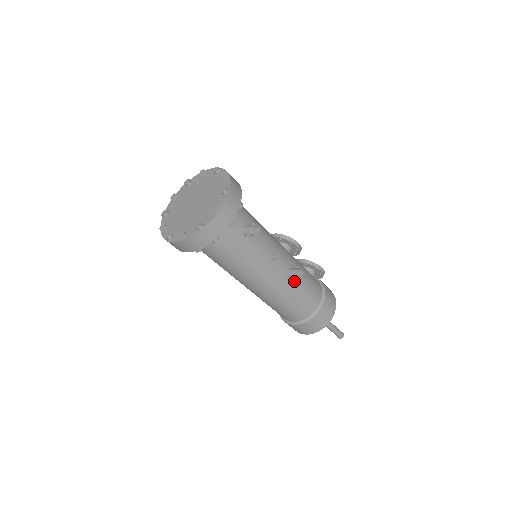
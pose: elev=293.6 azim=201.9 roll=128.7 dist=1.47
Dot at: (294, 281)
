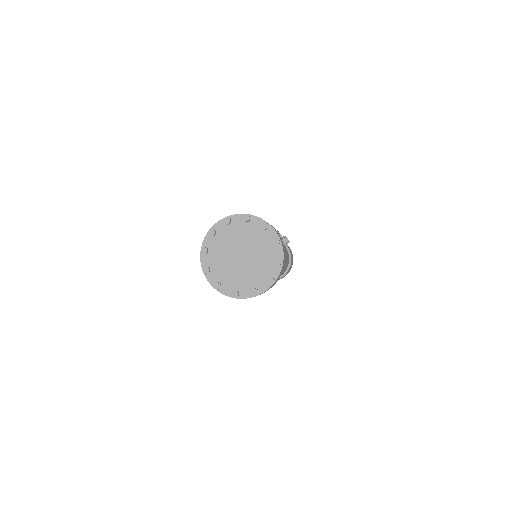
Dot at: occluded
